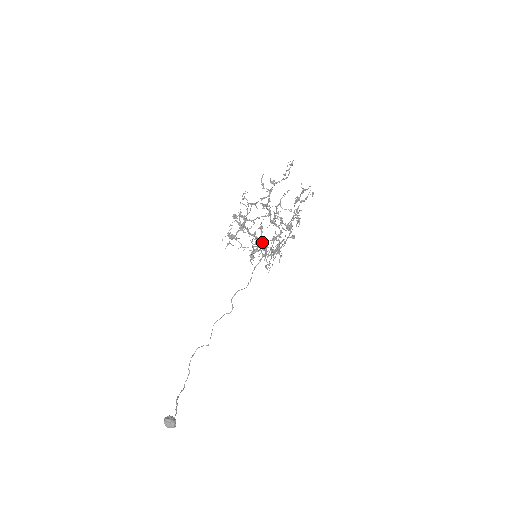
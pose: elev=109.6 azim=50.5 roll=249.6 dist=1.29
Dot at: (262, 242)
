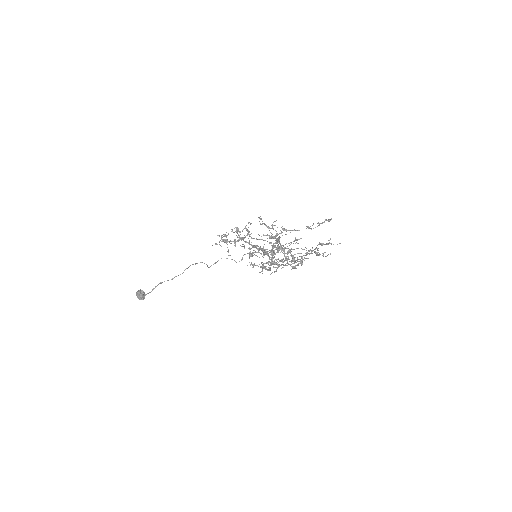
Dot at: (264, 253)
